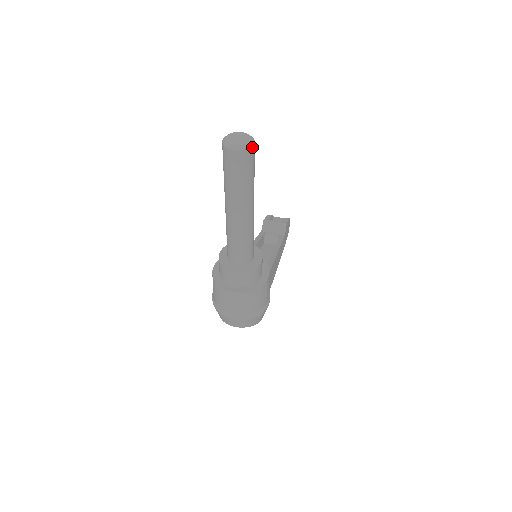
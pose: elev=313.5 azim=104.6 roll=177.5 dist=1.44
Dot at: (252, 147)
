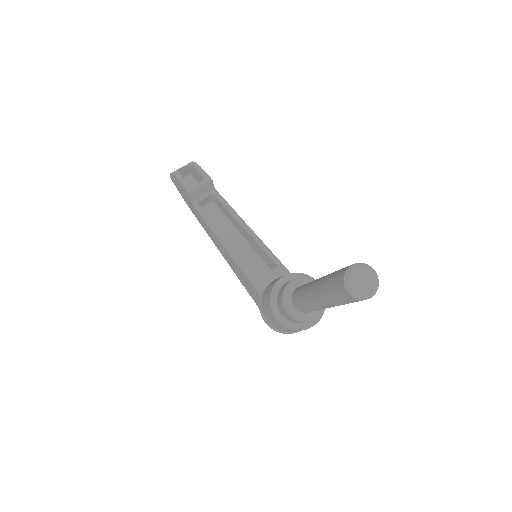
Dot at: (376, 276)
